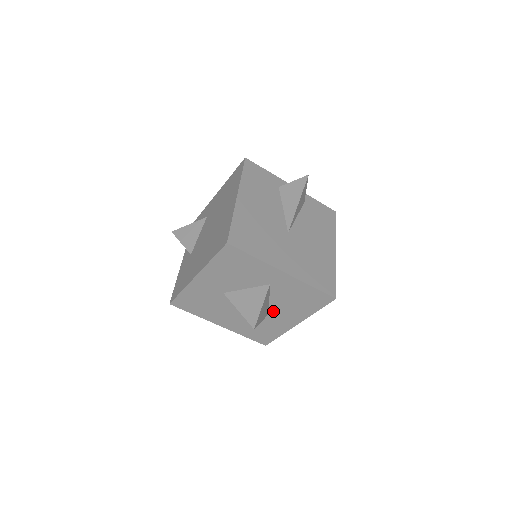
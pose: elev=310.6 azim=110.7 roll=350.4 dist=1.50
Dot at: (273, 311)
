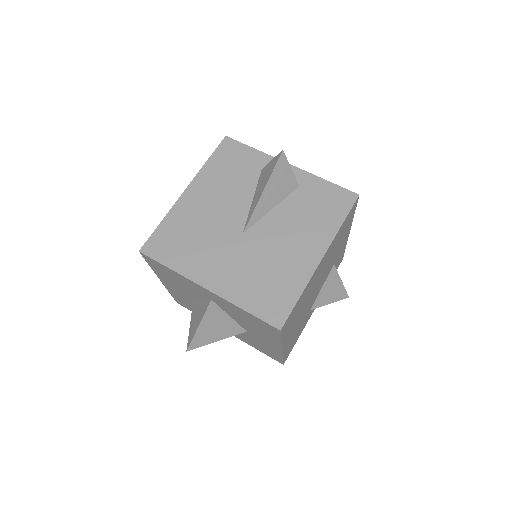
Dot at: (247, 329)
